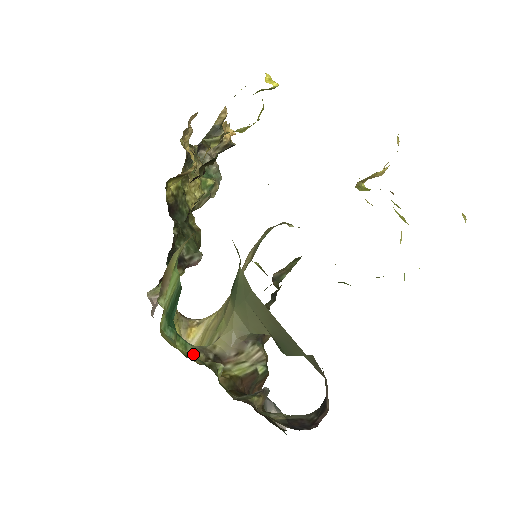
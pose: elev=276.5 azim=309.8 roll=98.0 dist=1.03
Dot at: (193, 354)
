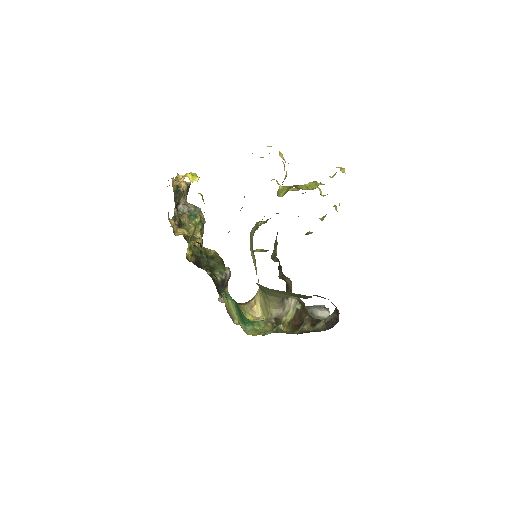
Dot at: (265, 326)
